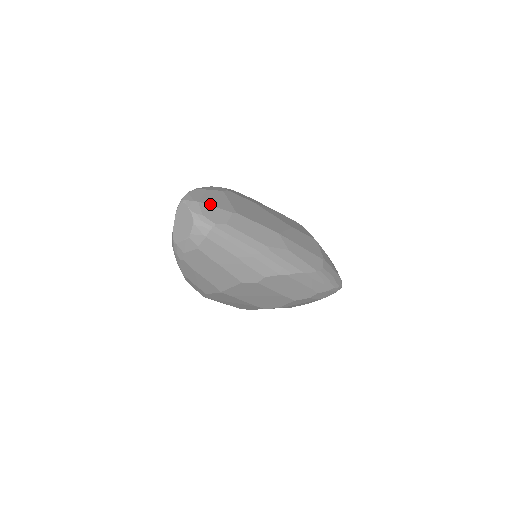
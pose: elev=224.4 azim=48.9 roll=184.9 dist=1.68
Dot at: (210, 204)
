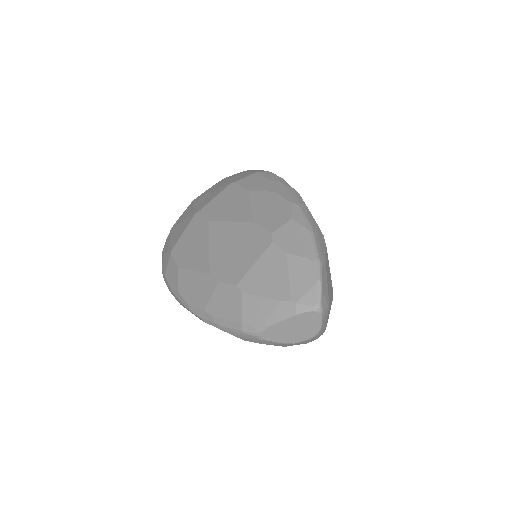
Dot at: occluded
